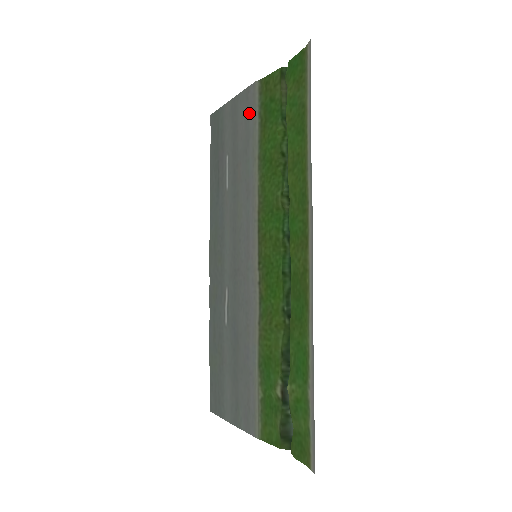
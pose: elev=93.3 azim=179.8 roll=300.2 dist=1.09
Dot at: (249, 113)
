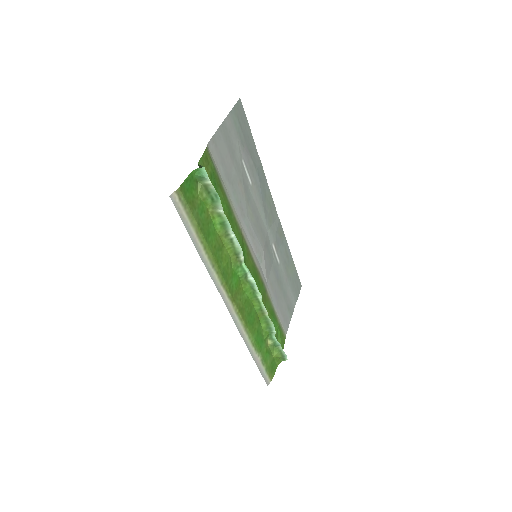
Dot at: (219, 160)
